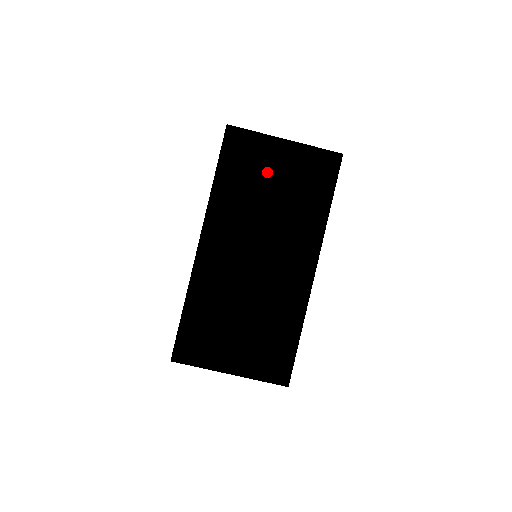
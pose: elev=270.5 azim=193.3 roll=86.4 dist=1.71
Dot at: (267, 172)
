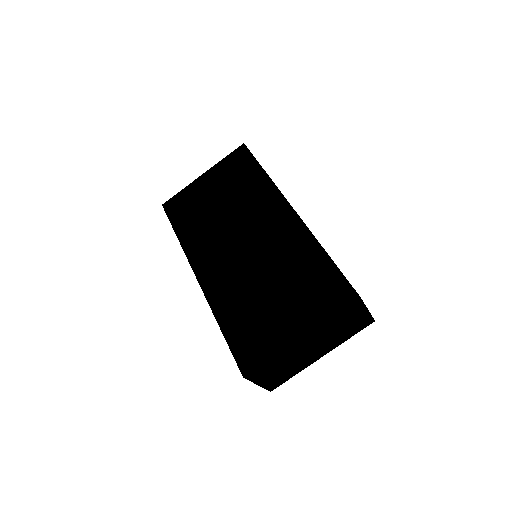
Dot at: (216, 207)
